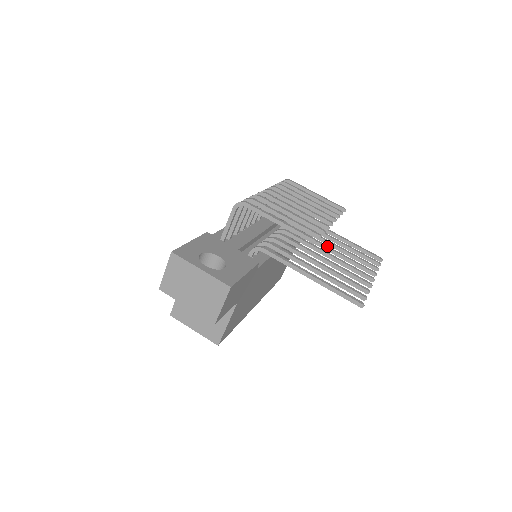
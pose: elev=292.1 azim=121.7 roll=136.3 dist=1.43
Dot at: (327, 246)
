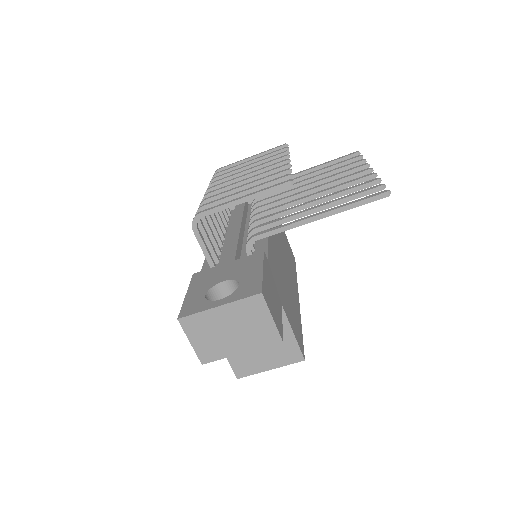
Dot at: (304, 185)
